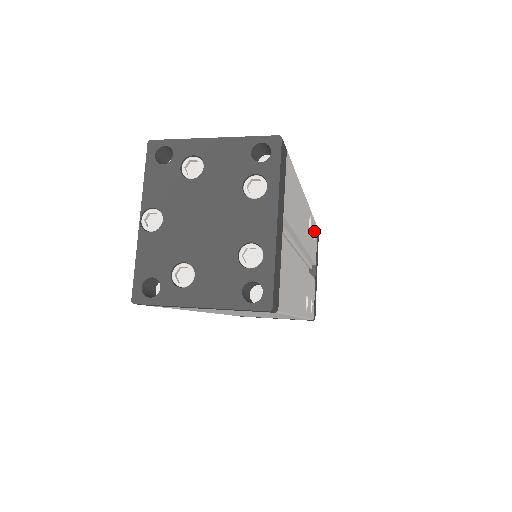
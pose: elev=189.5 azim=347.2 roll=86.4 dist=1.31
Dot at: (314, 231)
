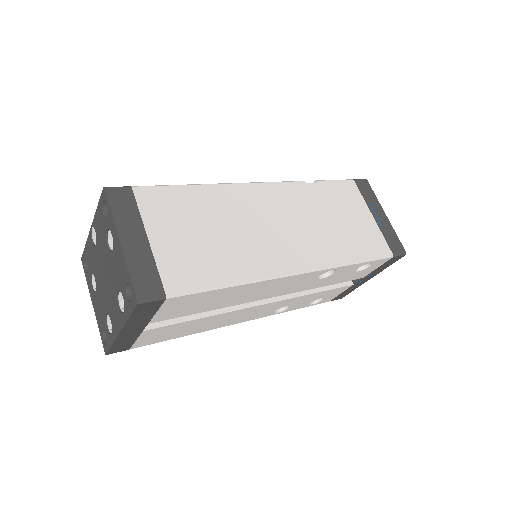
Dot at: (371, 263)
